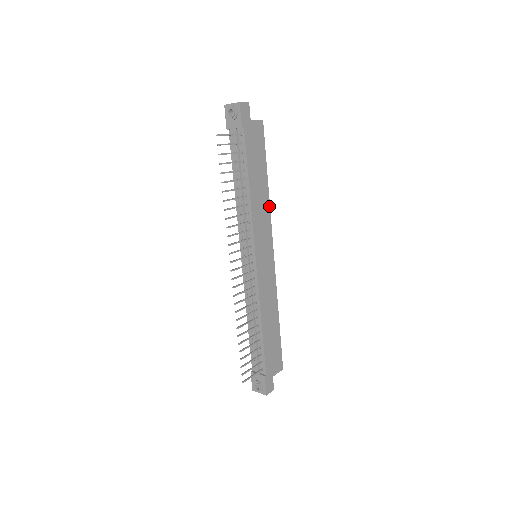
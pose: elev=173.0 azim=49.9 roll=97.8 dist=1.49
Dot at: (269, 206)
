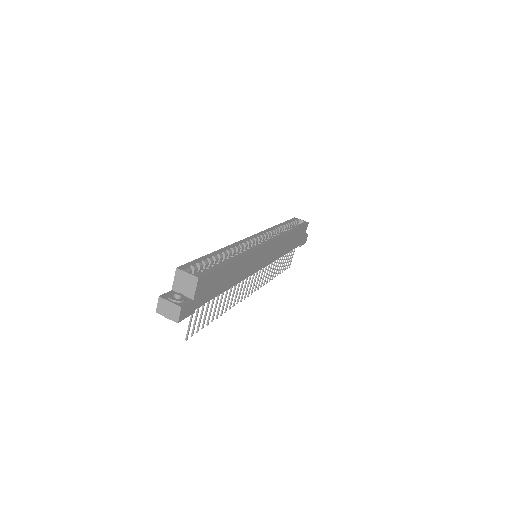
Dot at: (247, 254)
